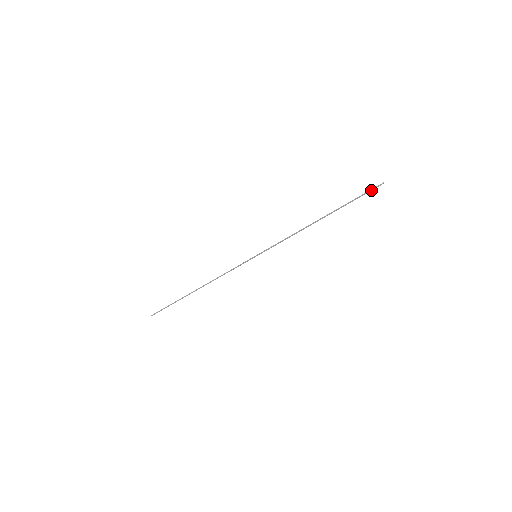
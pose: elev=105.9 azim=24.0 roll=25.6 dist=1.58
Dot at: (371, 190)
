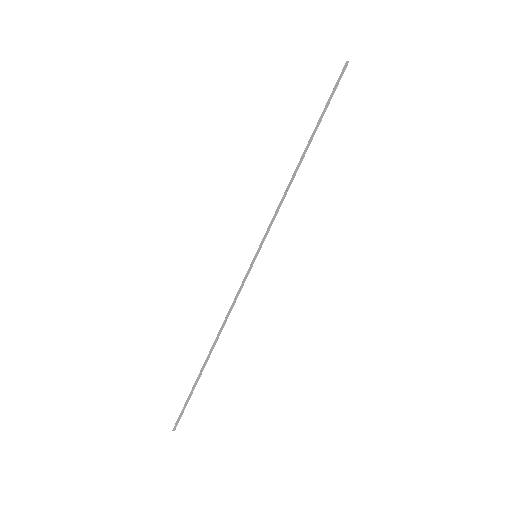
Dot at: (339, 81)
